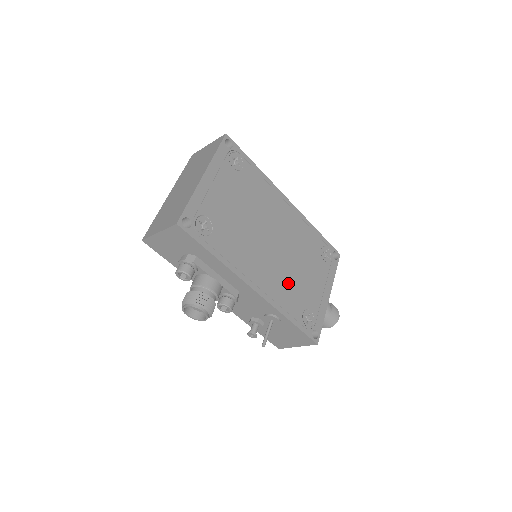
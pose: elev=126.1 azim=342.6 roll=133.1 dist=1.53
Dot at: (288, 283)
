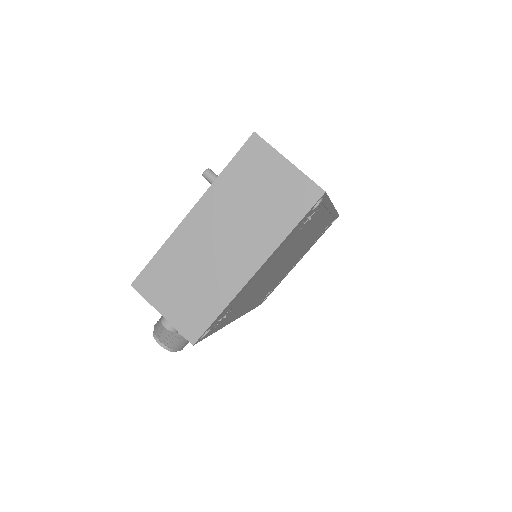
Dot at: (271, 285)
